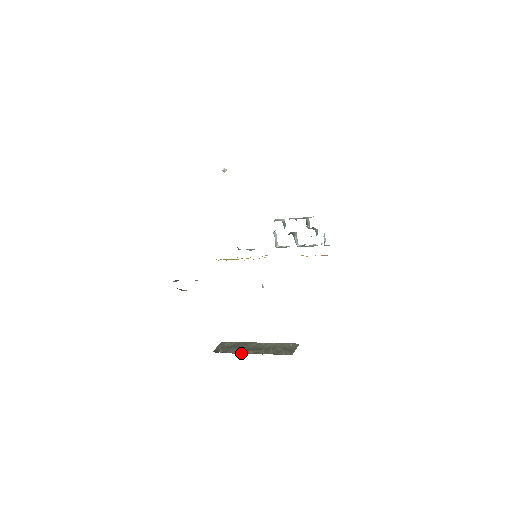
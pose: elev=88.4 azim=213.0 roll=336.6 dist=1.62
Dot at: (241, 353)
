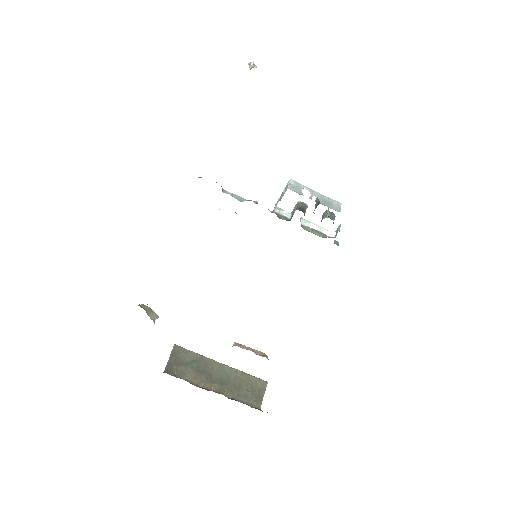
Dot at: (201, 385)
